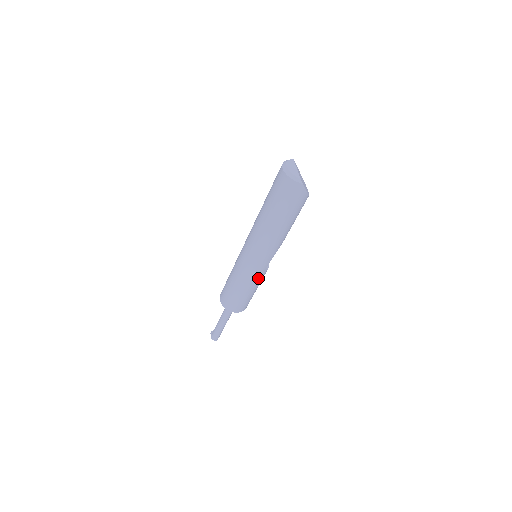
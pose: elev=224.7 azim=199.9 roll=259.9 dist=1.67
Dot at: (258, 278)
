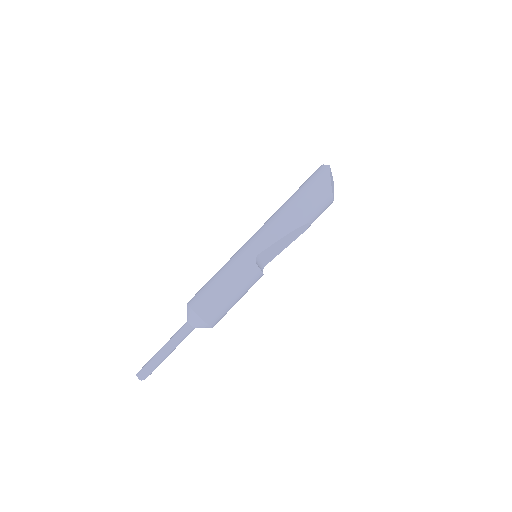
Dot at: (243, 266)
